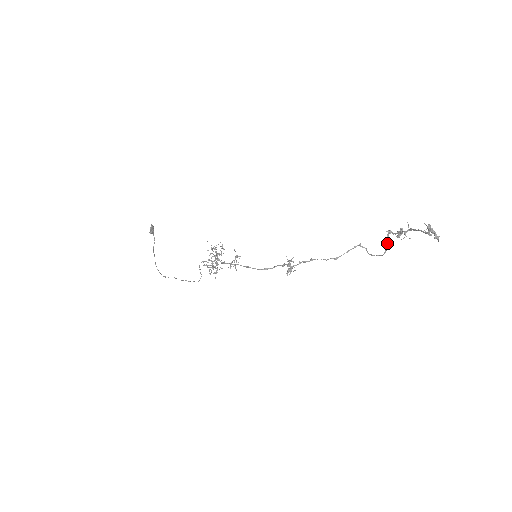
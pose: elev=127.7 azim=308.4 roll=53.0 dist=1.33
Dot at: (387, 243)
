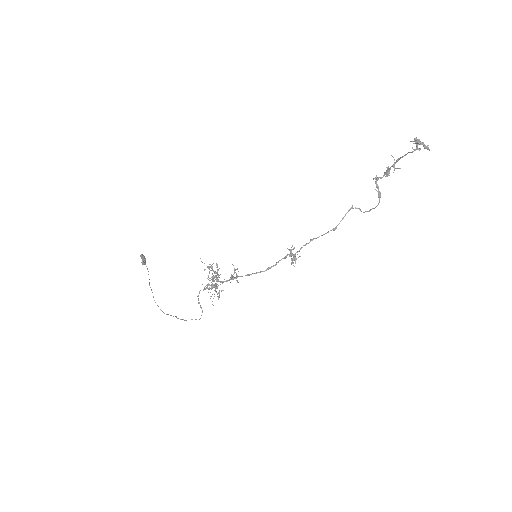
Dot at: (378, 190)
